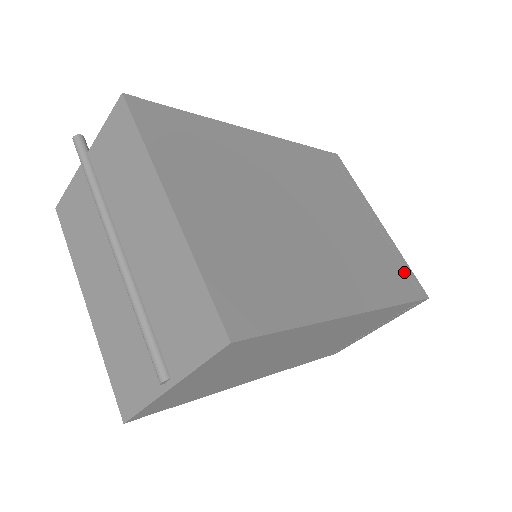
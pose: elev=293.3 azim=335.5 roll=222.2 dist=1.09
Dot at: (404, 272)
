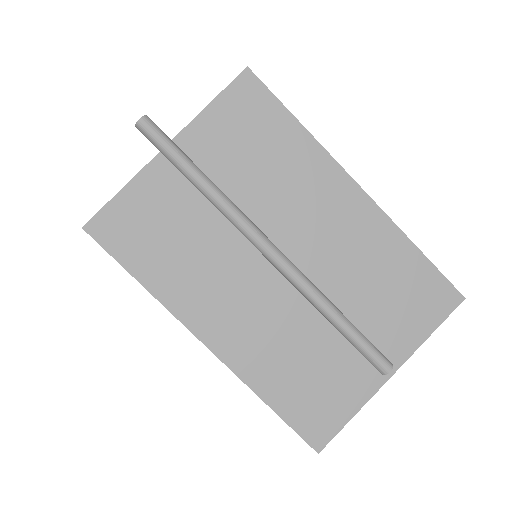
Dot at: occluded
